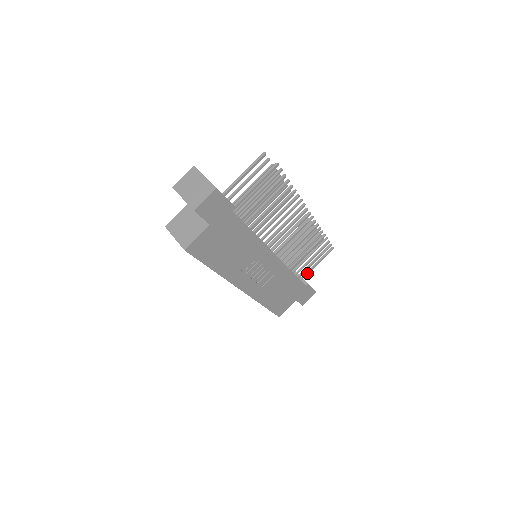
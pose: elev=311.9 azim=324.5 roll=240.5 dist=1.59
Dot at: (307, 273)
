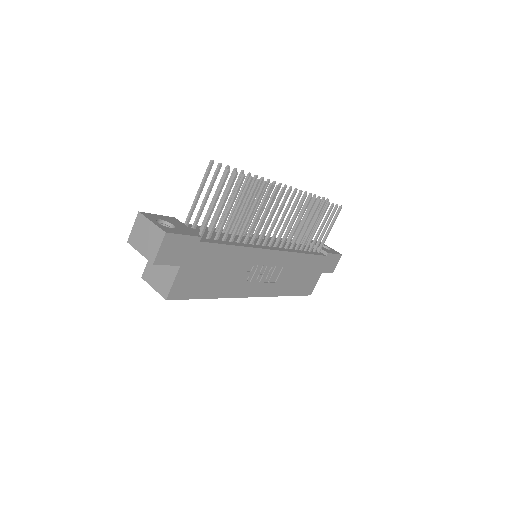
Dot at: (323, 243)
